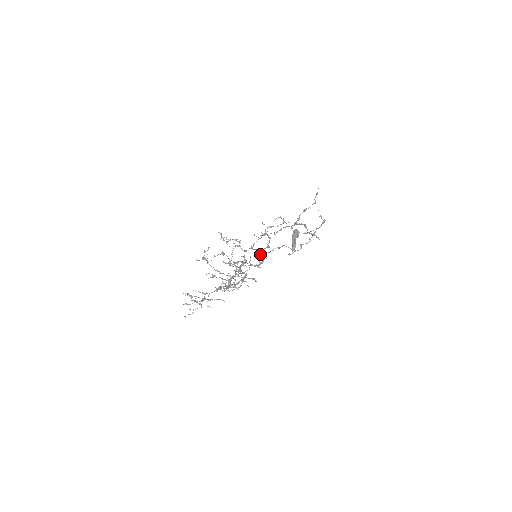
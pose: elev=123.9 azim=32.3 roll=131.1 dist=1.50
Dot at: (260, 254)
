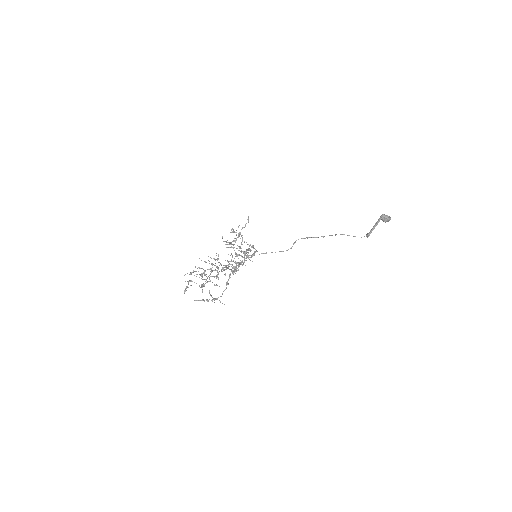
Dot at: occluded
